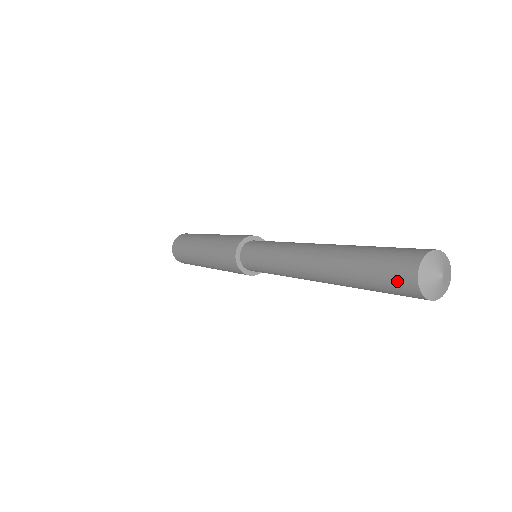
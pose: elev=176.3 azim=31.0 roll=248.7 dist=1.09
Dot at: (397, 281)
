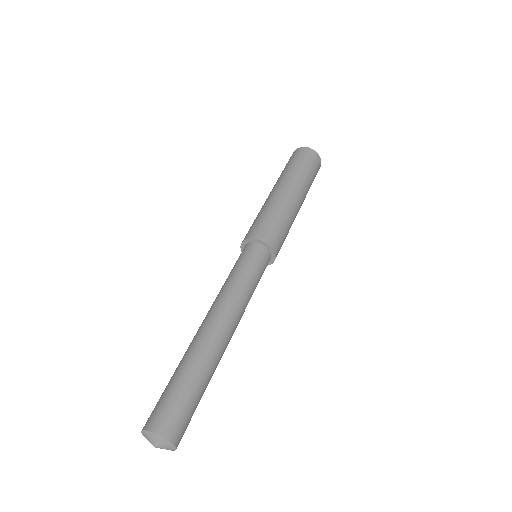
Dot at: (151, 413)
